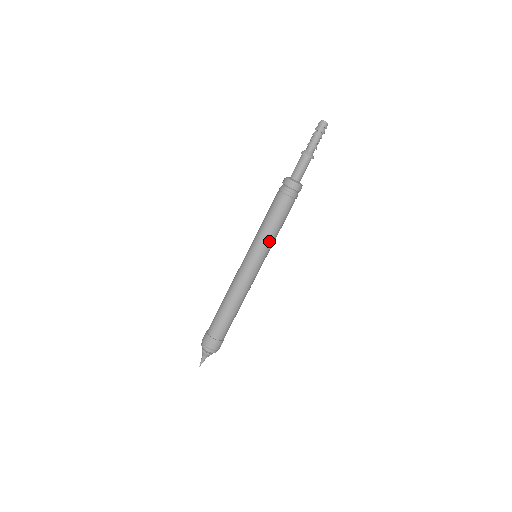
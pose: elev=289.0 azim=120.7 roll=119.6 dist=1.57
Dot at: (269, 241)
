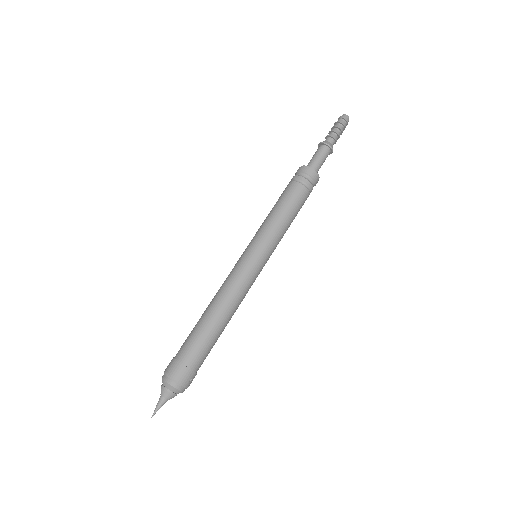
Dot at: (273, 232)
